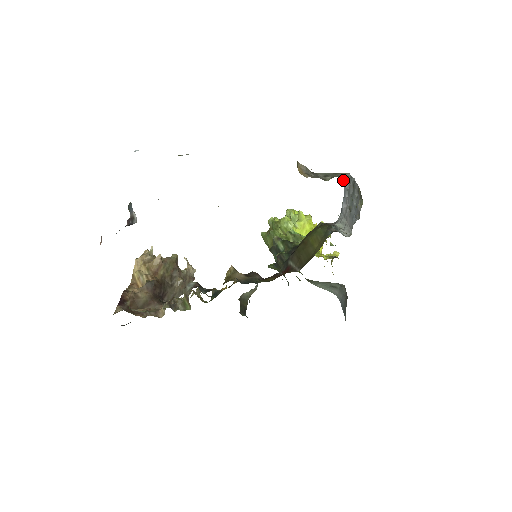
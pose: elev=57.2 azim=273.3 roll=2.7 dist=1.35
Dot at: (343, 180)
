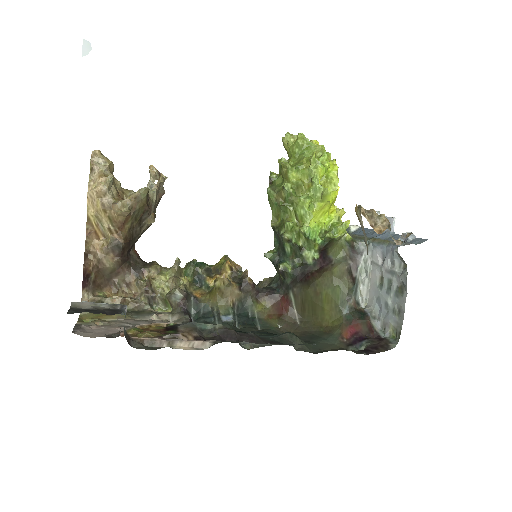
Dot at: occluded
